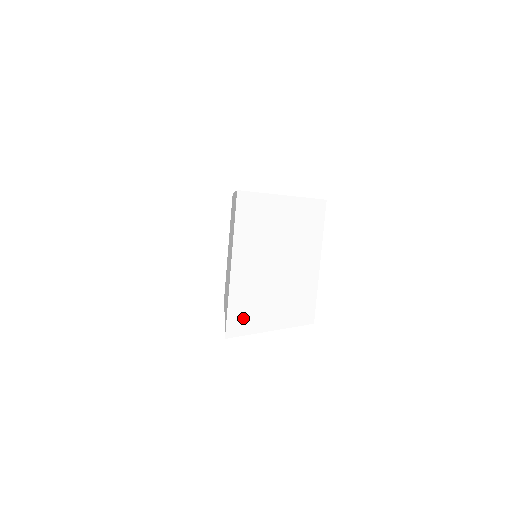
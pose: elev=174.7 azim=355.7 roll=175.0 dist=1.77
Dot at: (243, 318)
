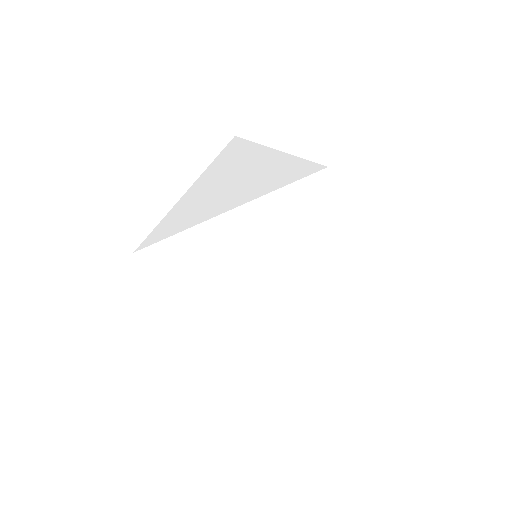
Dot at: (223, 387)
